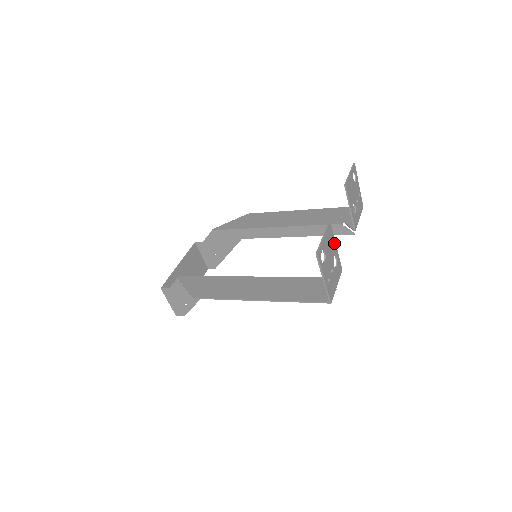
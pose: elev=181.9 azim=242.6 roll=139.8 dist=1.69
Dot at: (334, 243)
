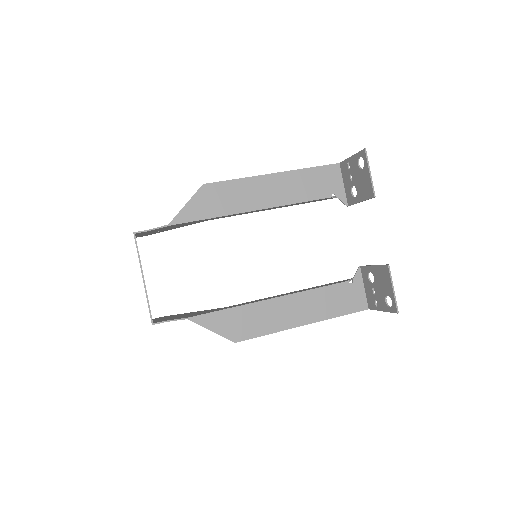
Dot at: (378, 268)
